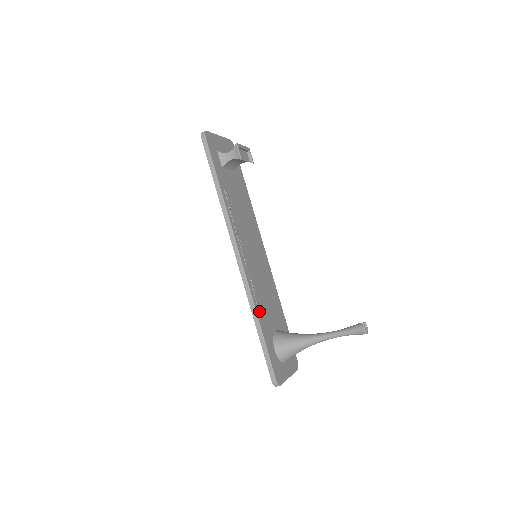
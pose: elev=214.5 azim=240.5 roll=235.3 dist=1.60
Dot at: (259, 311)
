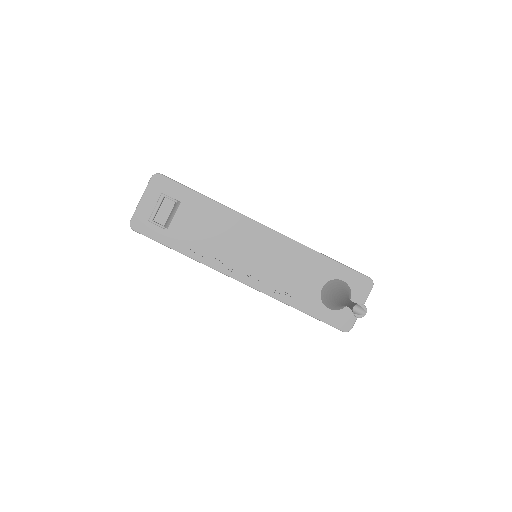
Dot at: (290, 300)
